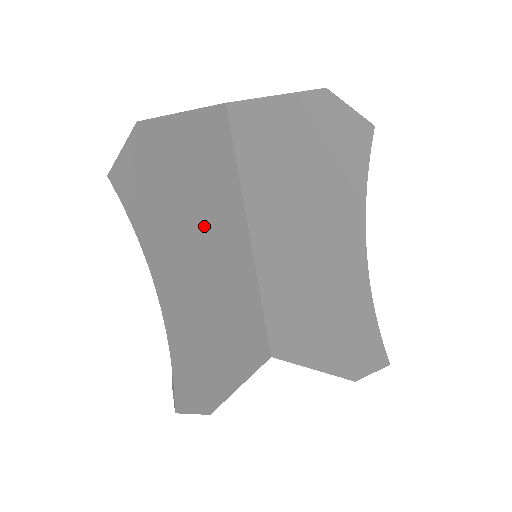
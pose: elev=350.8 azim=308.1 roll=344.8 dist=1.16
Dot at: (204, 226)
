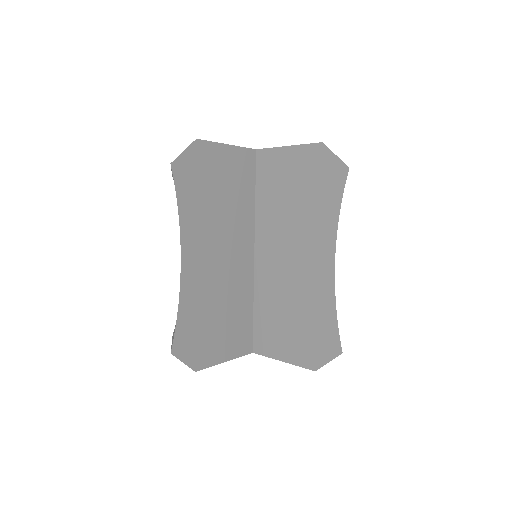
Dot at: (223, 224)
